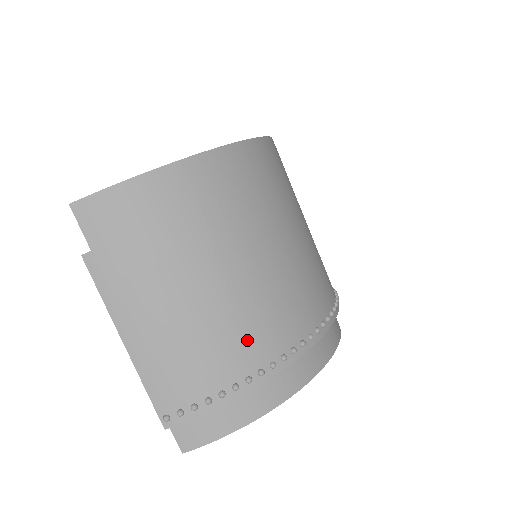
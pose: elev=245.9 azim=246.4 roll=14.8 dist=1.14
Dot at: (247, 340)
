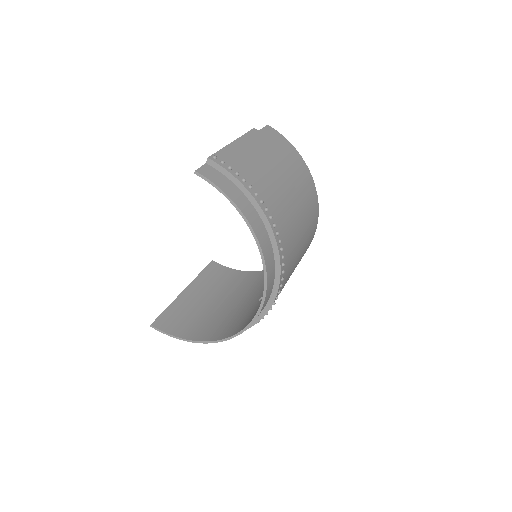
Dot at: (270, 194)
